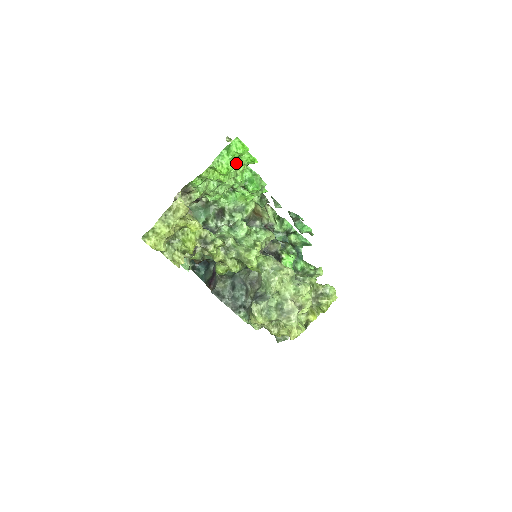
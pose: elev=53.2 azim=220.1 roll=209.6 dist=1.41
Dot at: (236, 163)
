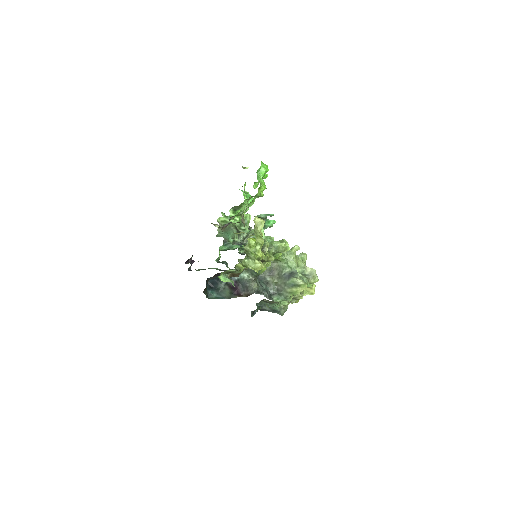
Dot at: (258, 182)
